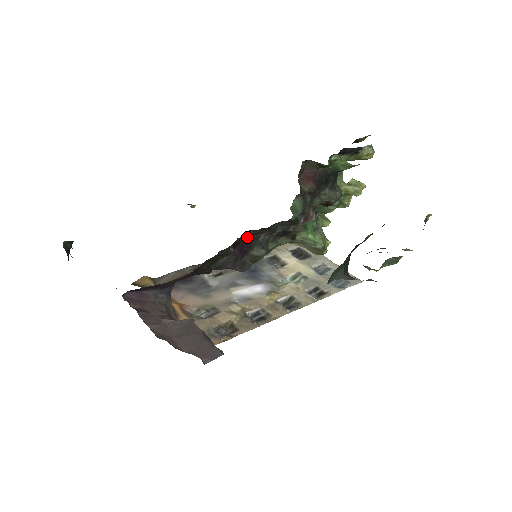
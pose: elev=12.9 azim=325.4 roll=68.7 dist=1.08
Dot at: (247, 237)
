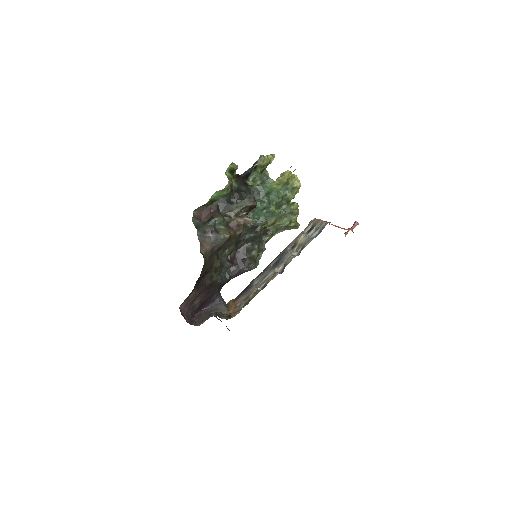
Dot at: (228, 254)
